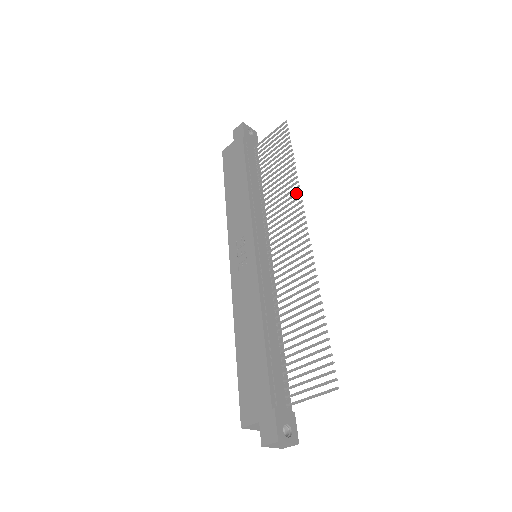
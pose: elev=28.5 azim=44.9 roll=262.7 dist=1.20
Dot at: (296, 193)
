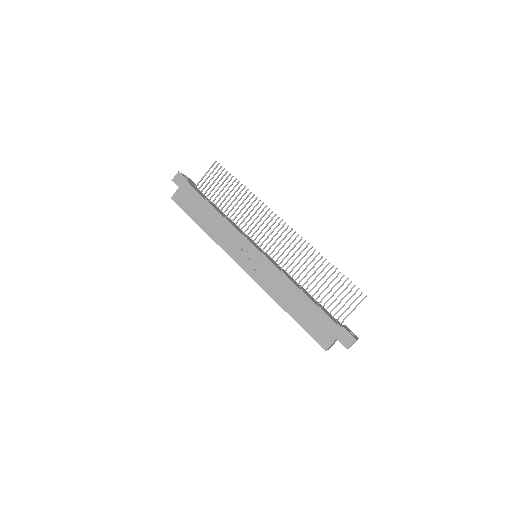
Dot at: (261, 205)
